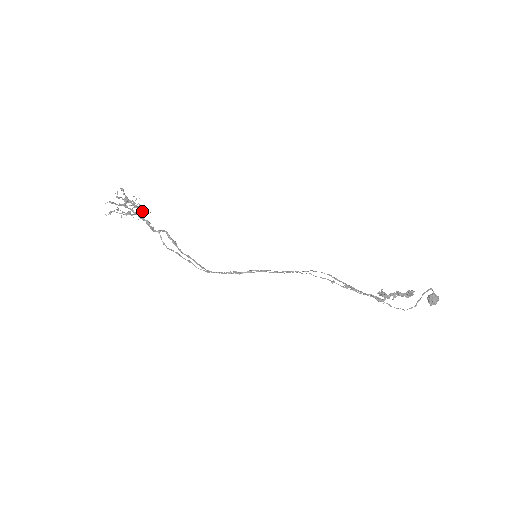
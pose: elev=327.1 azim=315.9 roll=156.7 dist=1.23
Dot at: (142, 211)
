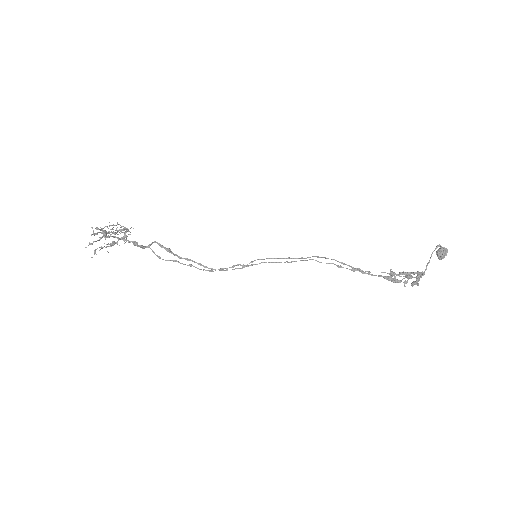
Dot at: (124, 233)
